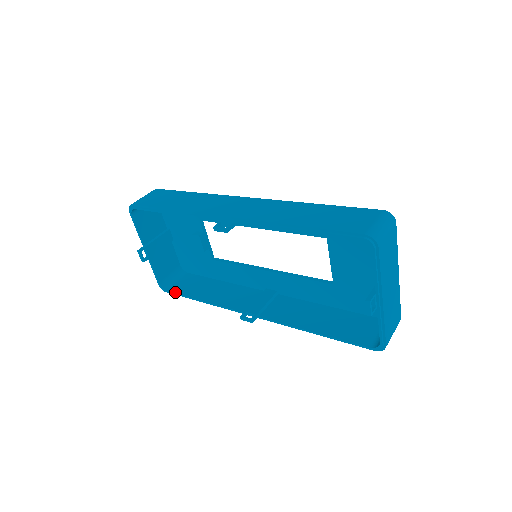
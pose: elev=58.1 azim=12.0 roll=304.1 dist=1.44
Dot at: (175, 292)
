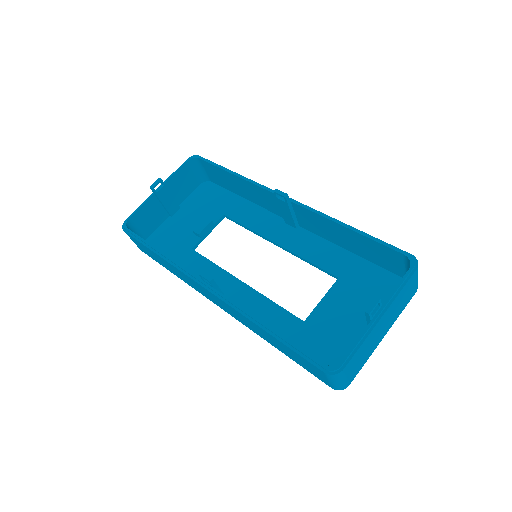
Dot at: occluded
